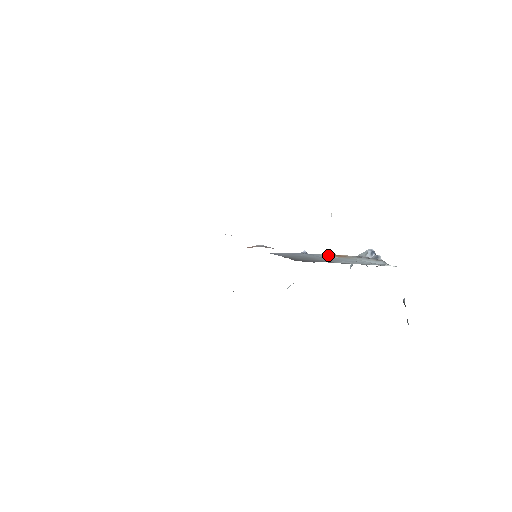
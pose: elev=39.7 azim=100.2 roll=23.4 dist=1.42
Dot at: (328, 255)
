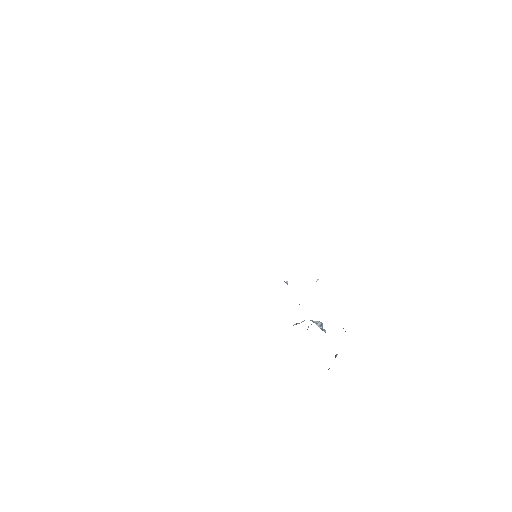
Dot at: occluded
